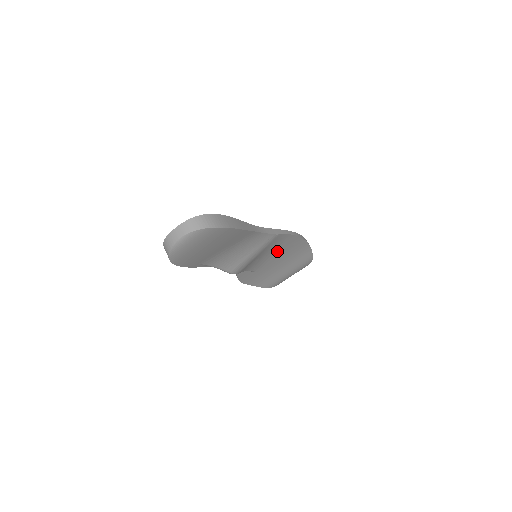
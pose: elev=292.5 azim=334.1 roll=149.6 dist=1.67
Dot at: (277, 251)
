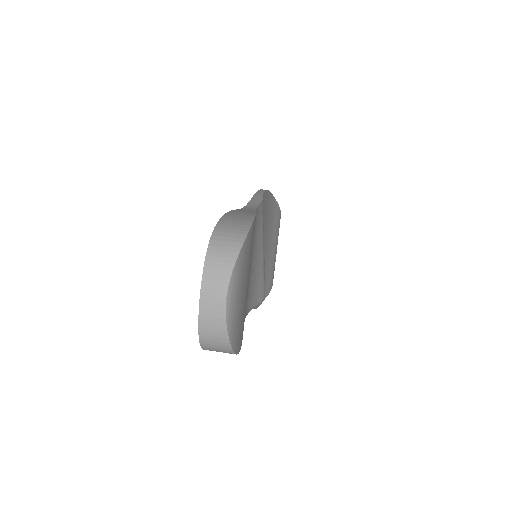
Dot at: occluded
